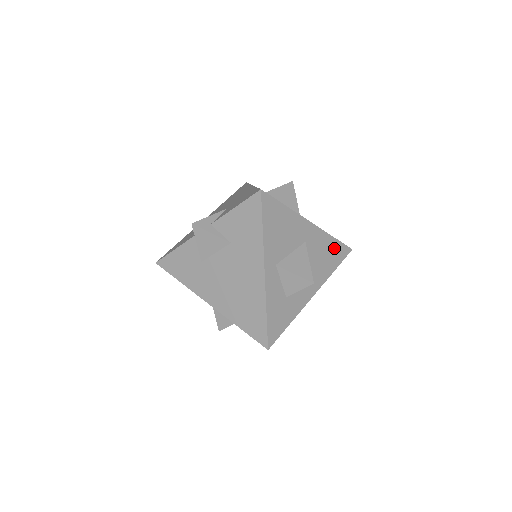
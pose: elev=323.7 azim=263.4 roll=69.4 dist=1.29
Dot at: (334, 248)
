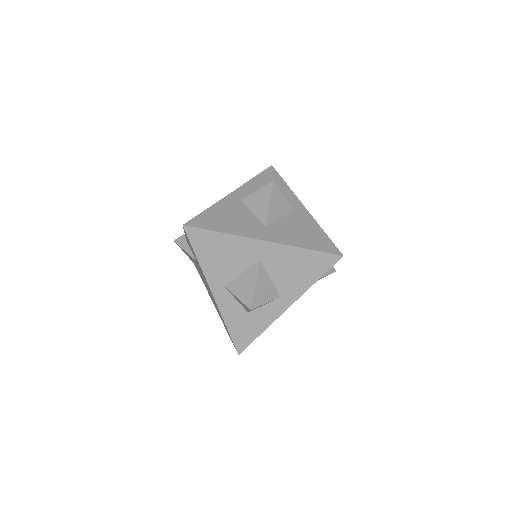
Dot at: (309, 259)
